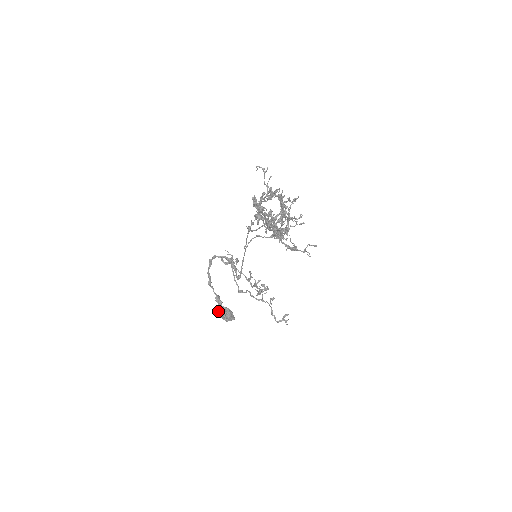
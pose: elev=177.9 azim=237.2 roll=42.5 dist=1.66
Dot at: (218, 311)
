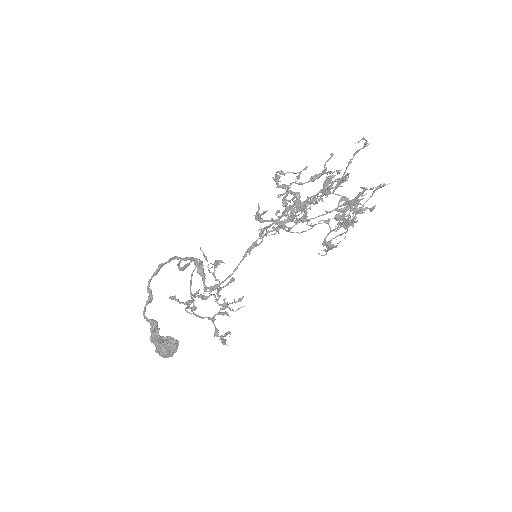
Dot at: (166, 344)
